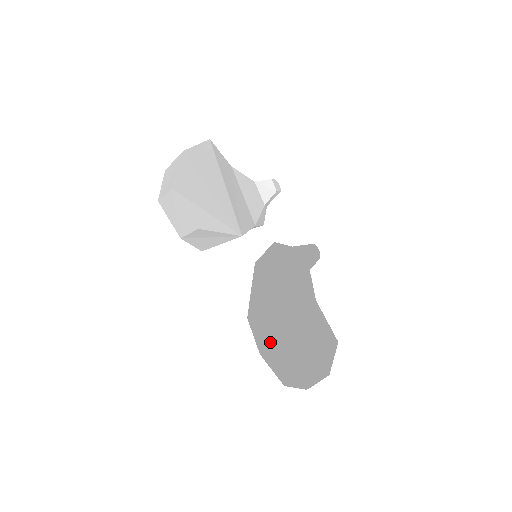
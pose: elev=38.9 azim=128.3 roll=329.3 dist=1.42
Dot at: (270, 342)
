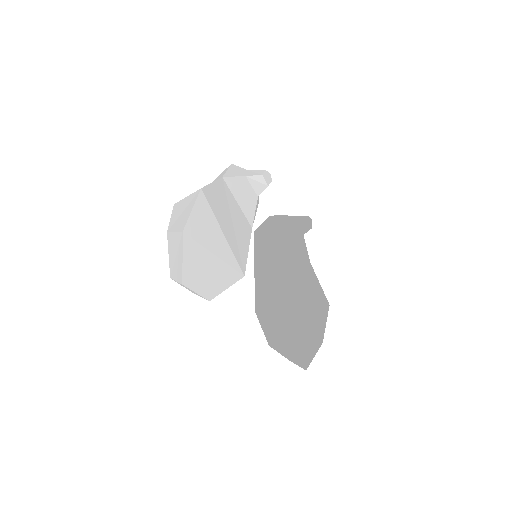
Dot at: (276, 340)
